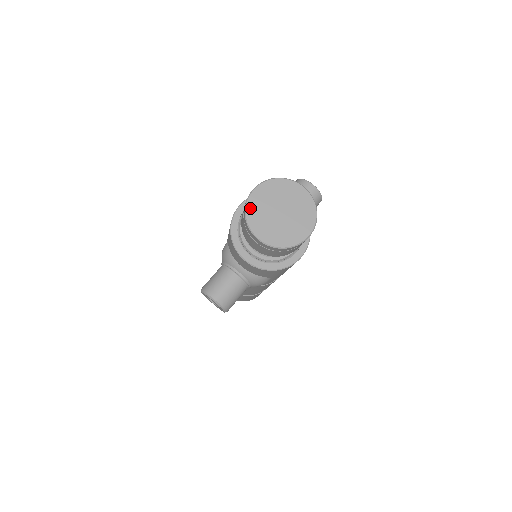
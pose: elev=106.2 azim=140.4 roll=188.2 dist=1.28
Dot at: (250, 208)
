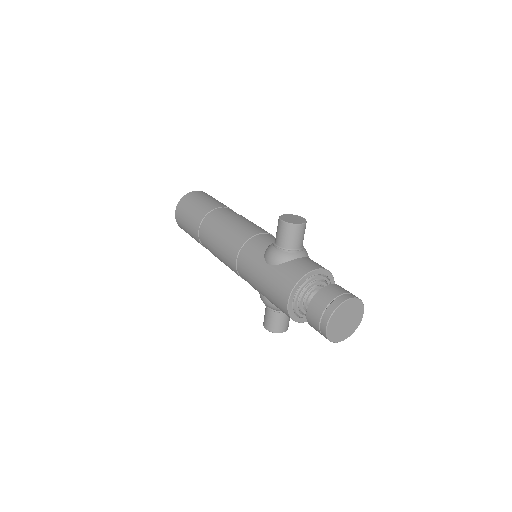
Dot at: (330, 336)
